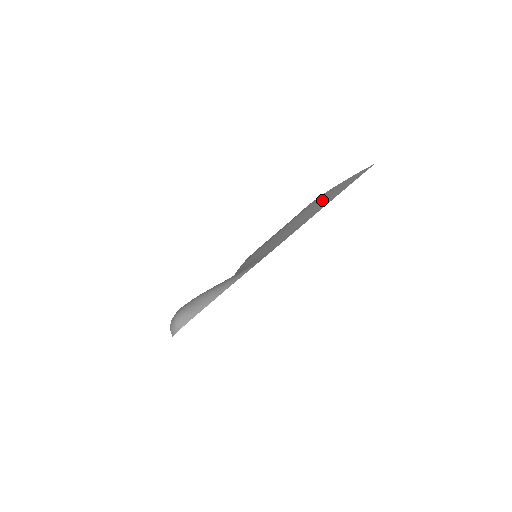
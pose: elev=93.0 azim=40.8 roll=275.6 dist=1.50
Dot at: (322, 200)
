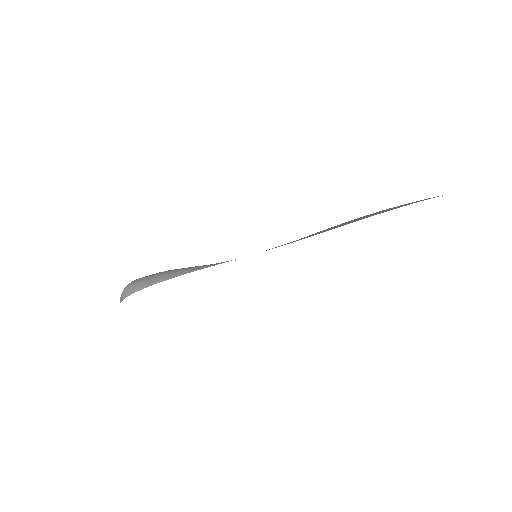
Dot at: (358, 218)
